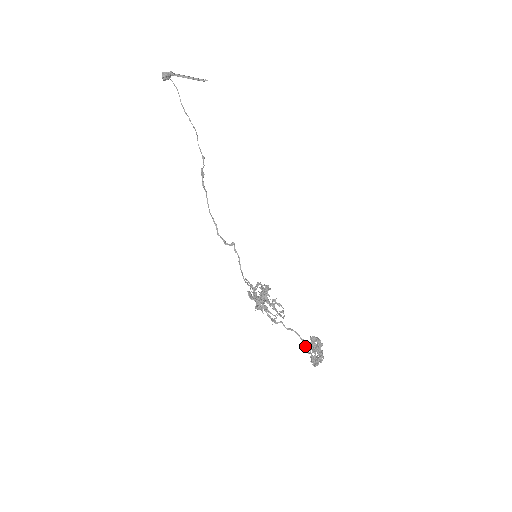
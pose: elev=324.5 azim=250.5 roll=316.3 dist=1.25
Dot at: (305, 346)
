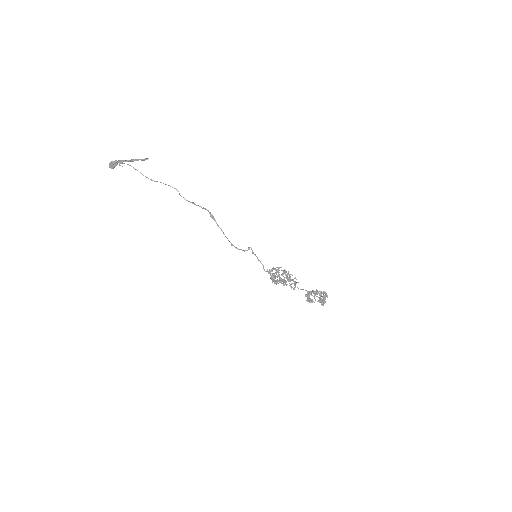
Dot at: occluded
